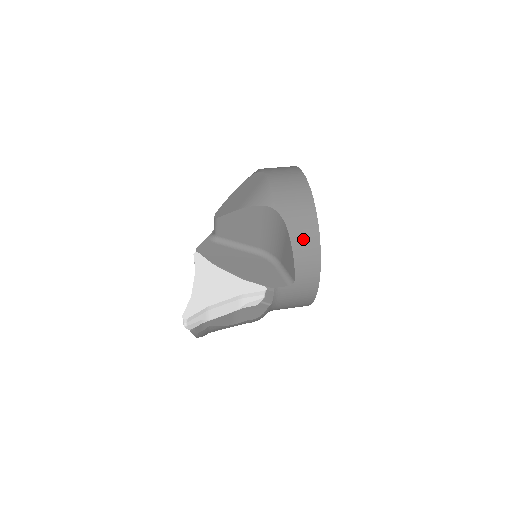
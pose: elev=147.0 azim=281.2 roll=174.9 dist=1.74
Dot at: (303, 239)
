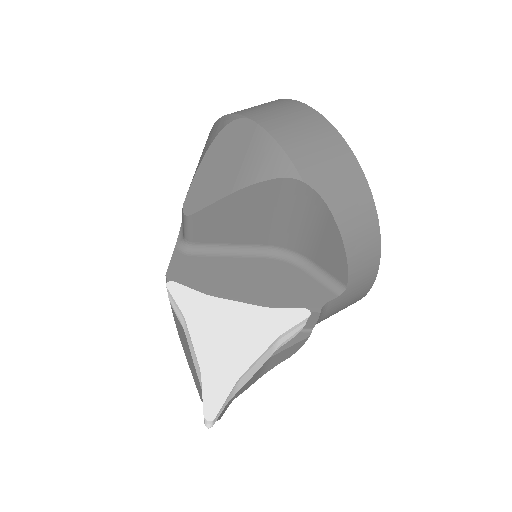
Dot at: (354, 219)
